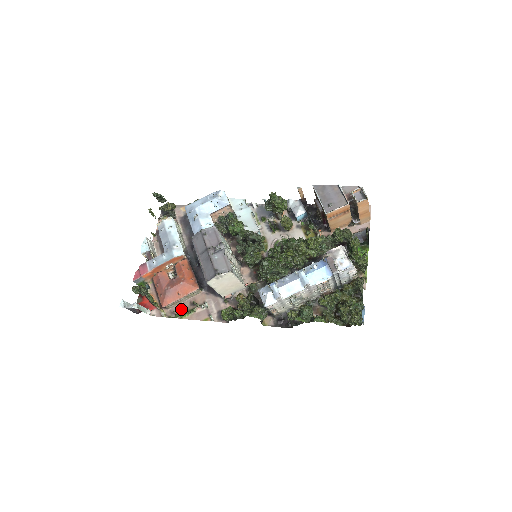
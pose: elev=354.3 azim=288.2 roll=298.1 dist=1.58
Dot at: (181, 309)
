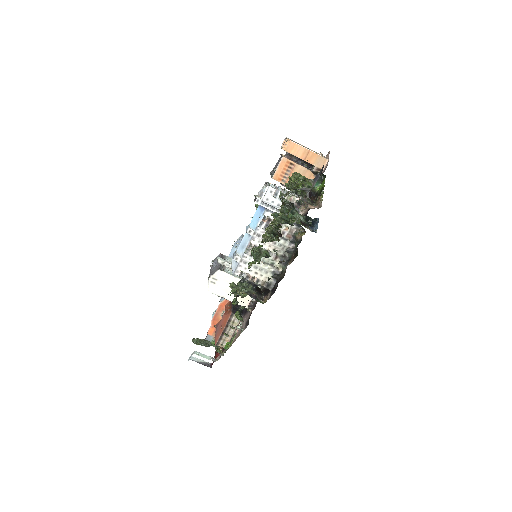
Dot at: occluded
